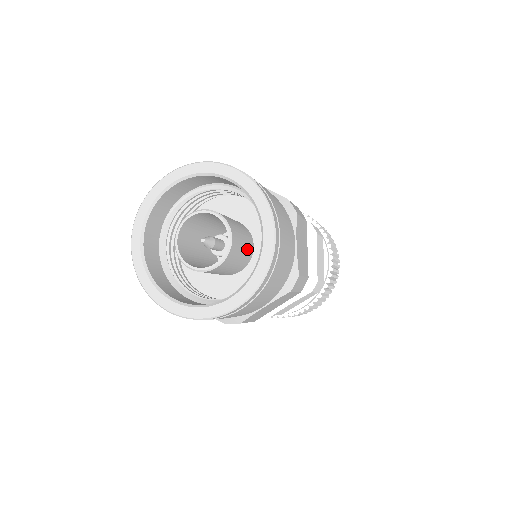
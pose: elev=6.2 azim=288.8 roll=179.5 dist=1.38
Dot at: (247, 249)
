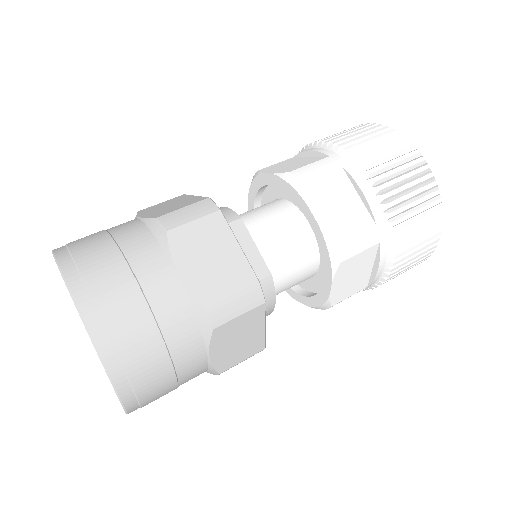
Dot at: occluded
